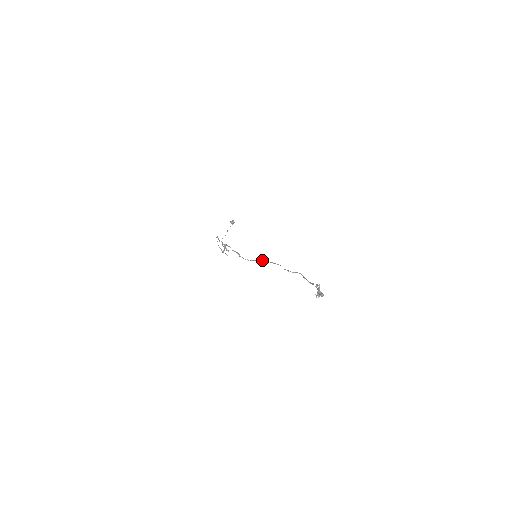
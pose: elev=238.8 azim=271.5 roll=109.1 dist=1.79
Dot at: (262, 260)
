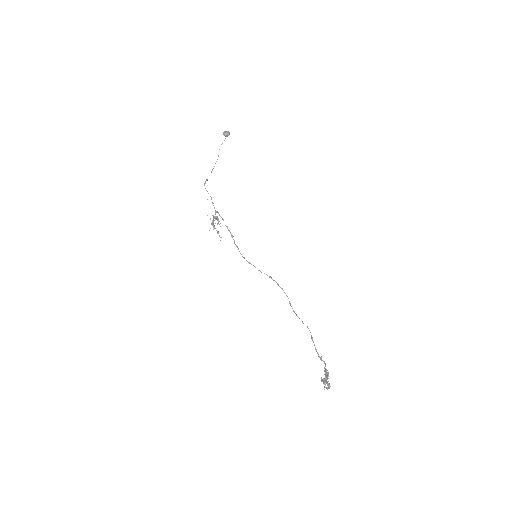
Dot at: occluded
